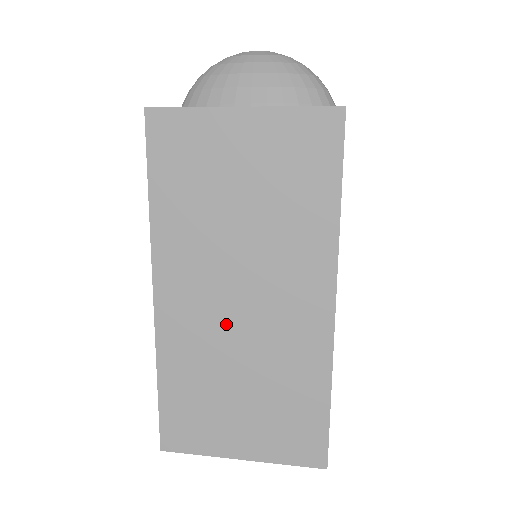
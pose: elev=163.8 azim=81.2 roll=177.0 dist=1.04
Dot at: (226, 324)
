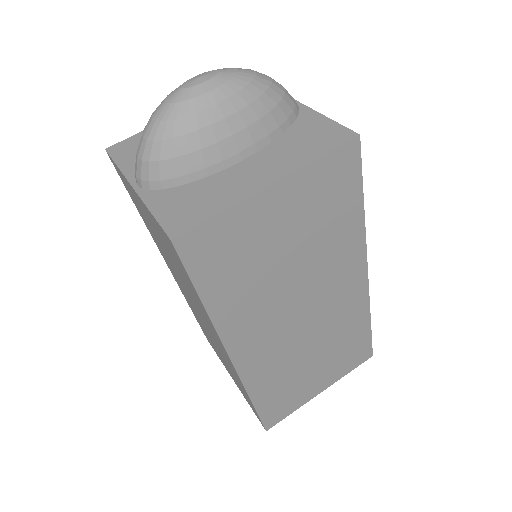
Dot at: (295, 337)
